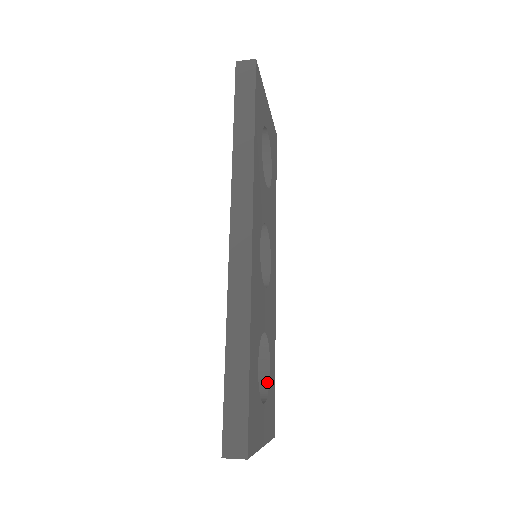
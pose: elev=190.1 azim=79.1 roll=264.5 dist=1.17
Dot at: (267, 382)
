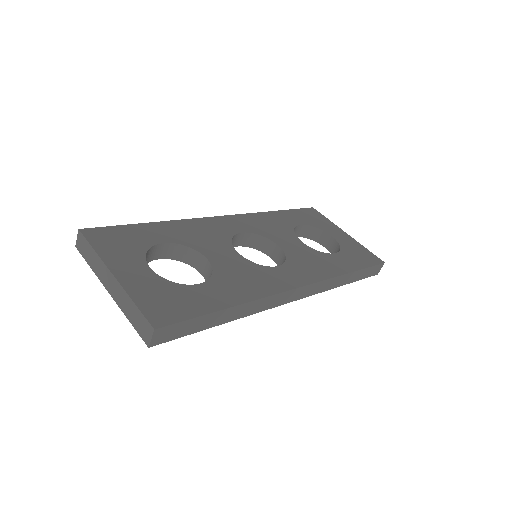
Dot at: (184, 286)
